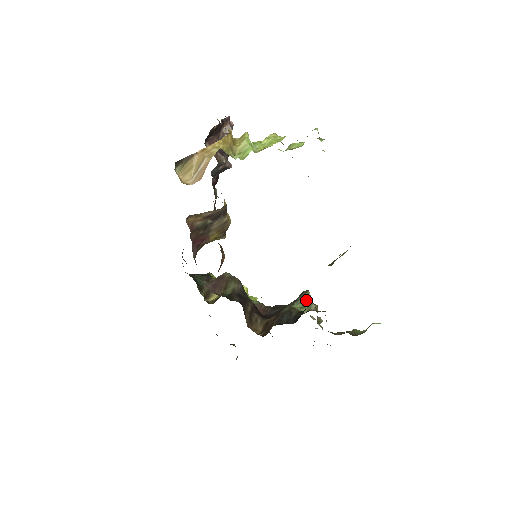
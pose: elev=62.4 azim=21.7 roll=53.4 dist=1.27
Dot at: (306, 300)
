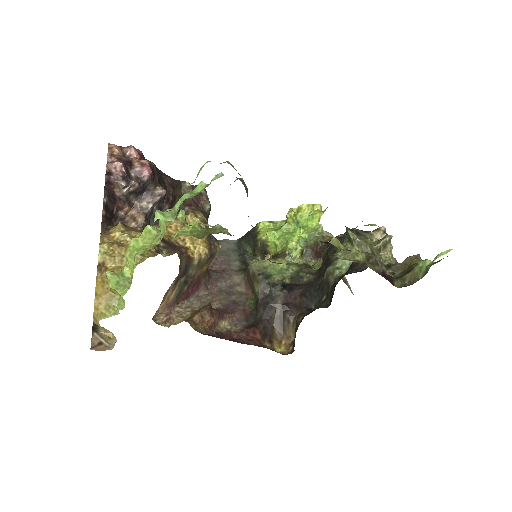
Dot at: (351, 240)
